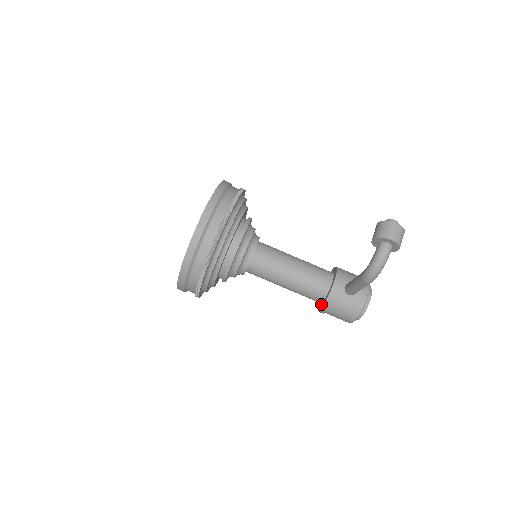
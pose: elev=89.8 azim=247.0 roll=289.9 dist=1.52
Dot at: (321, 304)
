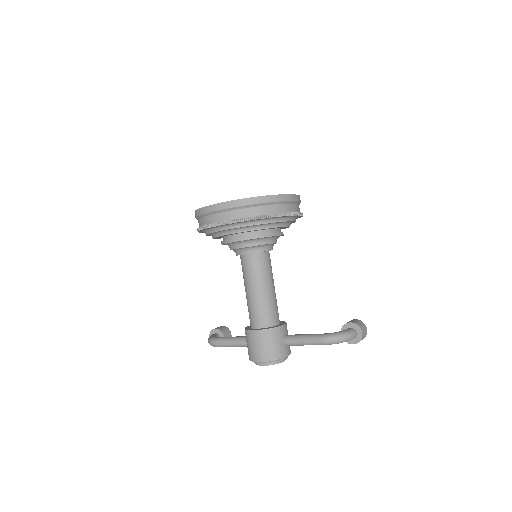
Dot at: (258, 328)
